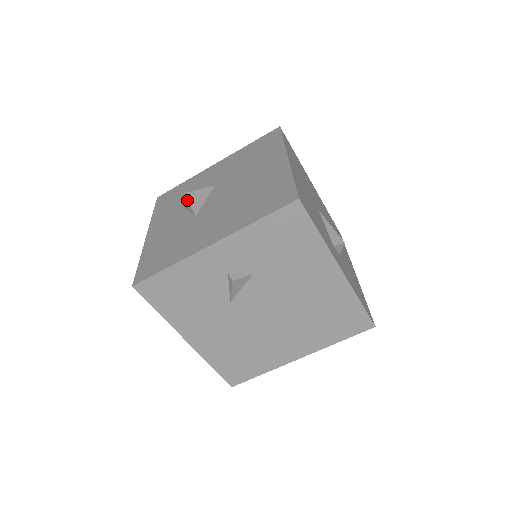
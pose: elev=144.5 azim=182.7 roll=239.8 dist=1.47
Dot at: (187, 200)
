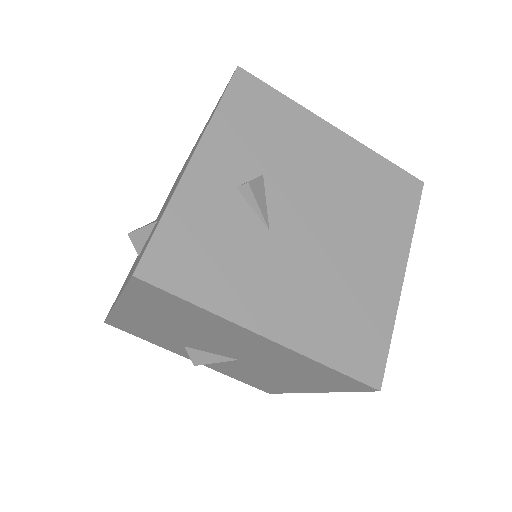
Dot at: (136, 230)
